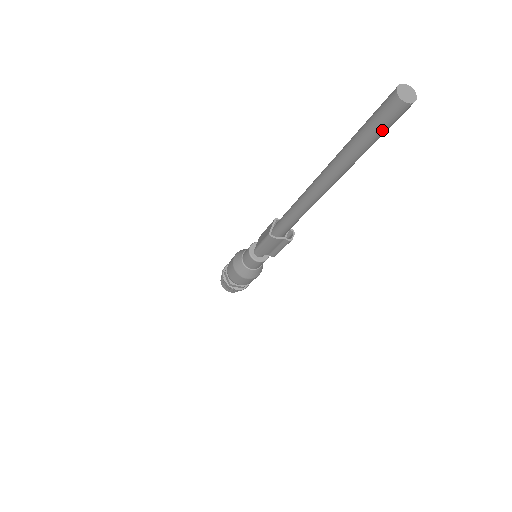
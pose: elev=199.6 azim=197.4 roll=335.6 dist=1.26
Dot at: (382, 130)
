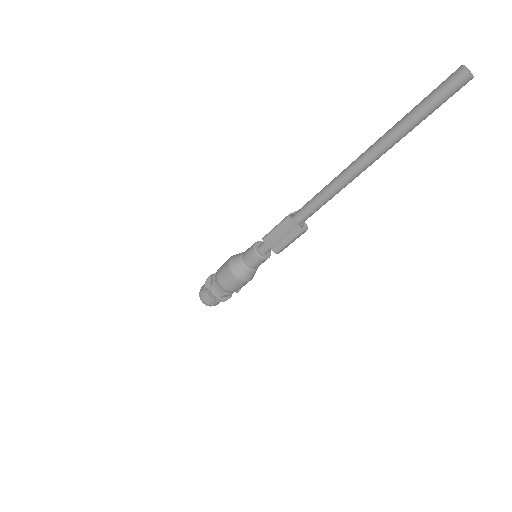
Dot at: (439, 99)
